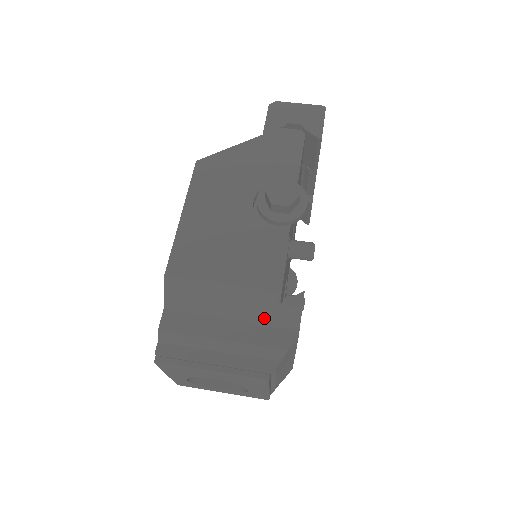
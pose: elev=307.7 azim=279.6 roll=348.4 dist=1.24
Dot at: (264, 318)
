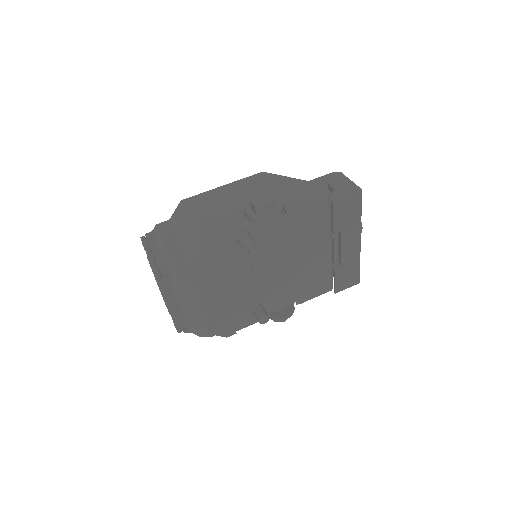
Dot at: (190, 253)
